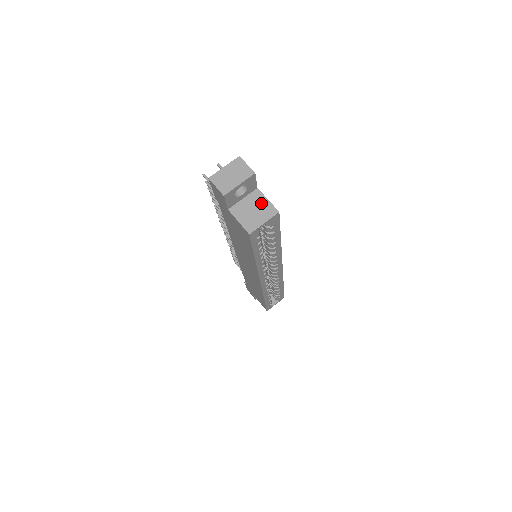
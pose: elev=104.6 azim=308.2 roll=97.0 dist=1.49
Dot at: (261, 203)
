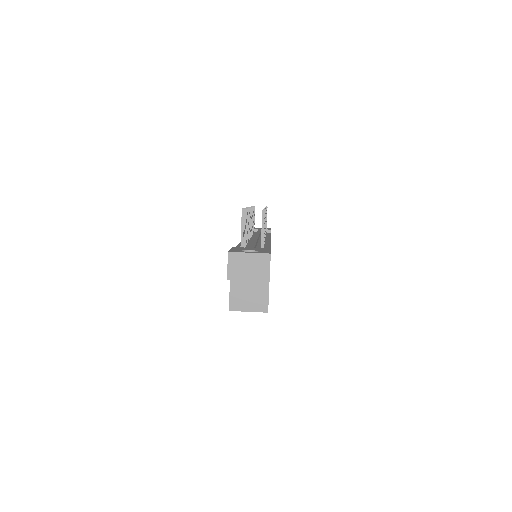
Dot at: (261, 293)
